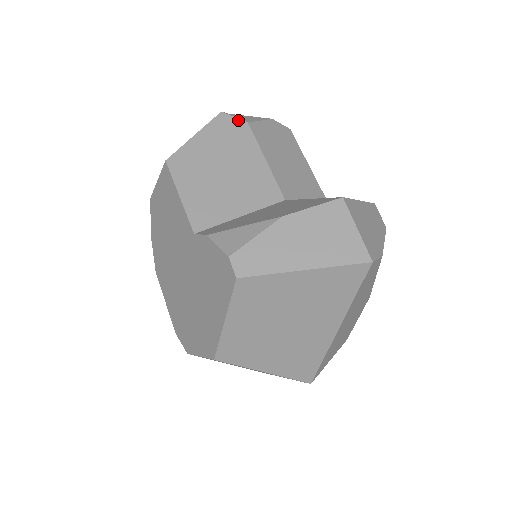
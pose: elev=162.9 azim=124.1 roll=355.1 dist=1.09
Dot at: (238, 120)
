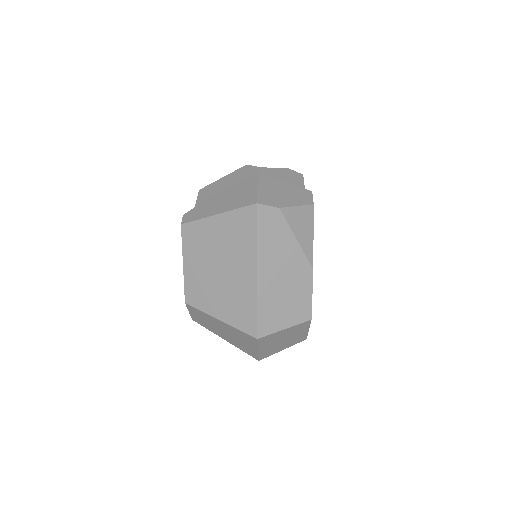
Dot at: (255, 167)
